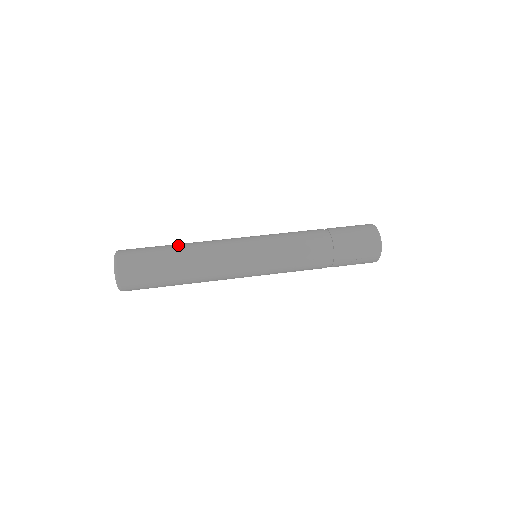
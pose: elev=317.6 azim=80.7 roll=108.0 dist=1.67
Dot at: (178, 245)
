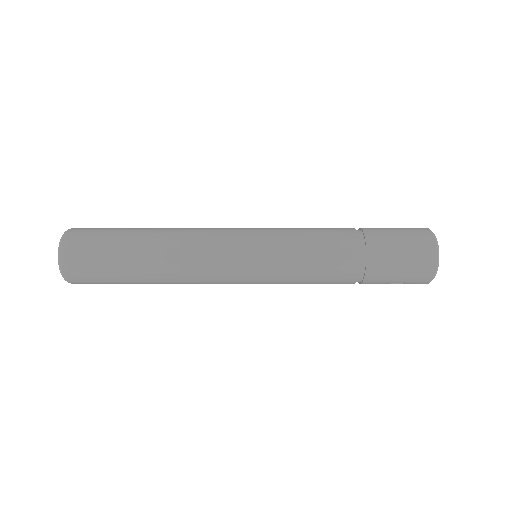
Dot at: (148, 232)
